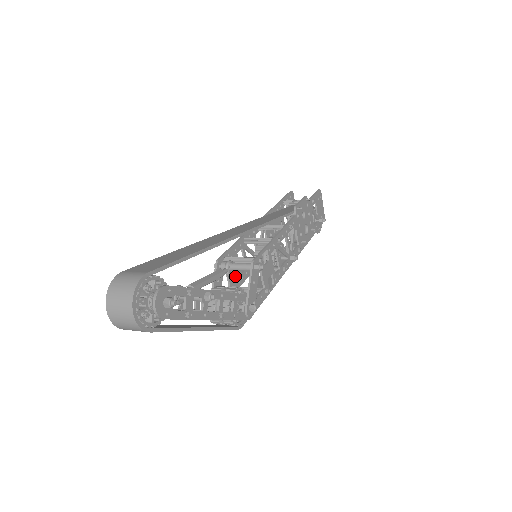
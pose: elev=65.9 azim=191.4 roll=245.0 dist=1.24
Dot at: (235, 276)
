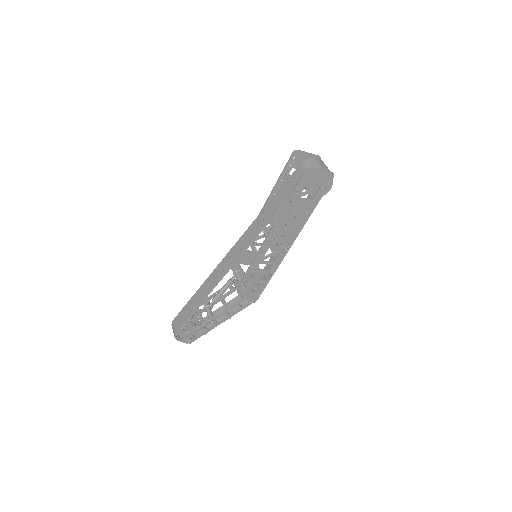
Dot at: occluded
